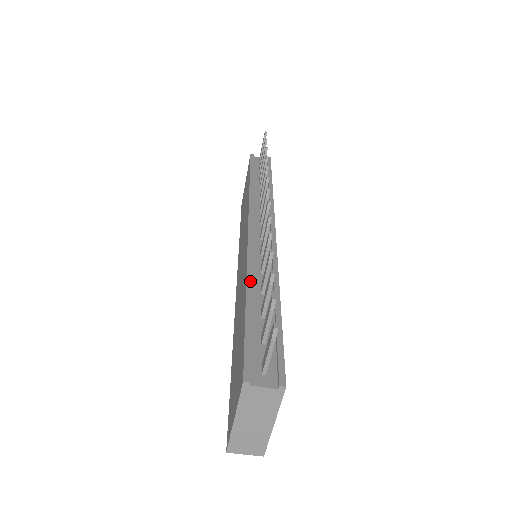
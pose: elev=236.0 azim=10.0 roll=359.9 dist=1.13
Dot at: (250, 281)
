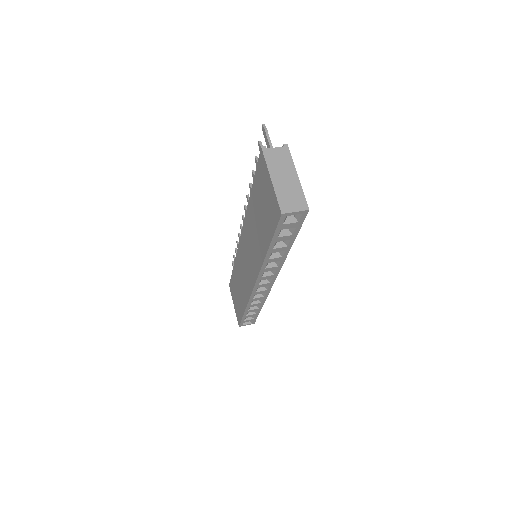
Dot at: occluded
